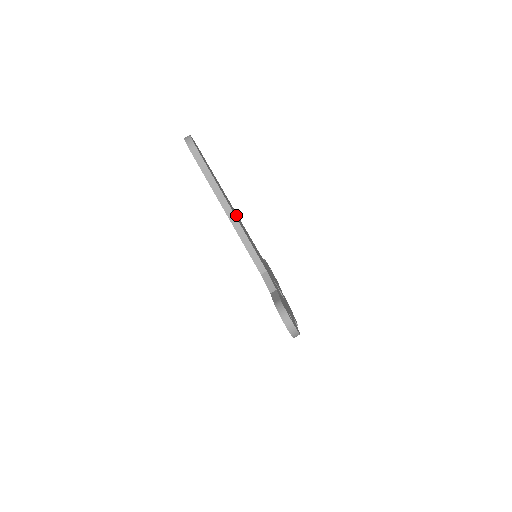
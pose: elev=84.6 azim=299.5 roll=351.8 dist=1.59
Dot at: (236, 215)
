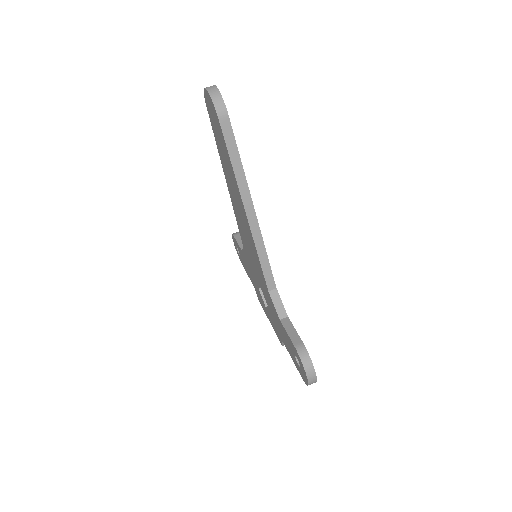
Dot at: occluded
